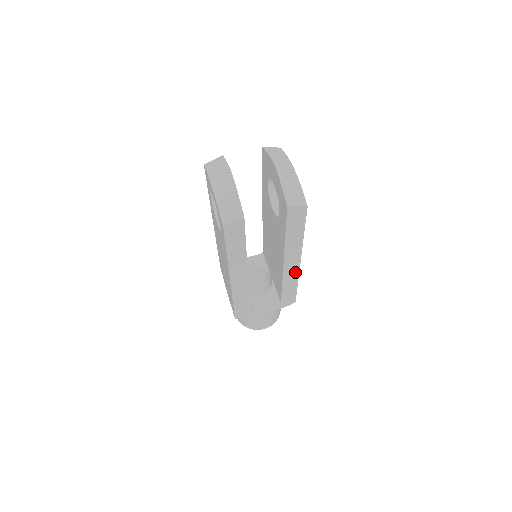
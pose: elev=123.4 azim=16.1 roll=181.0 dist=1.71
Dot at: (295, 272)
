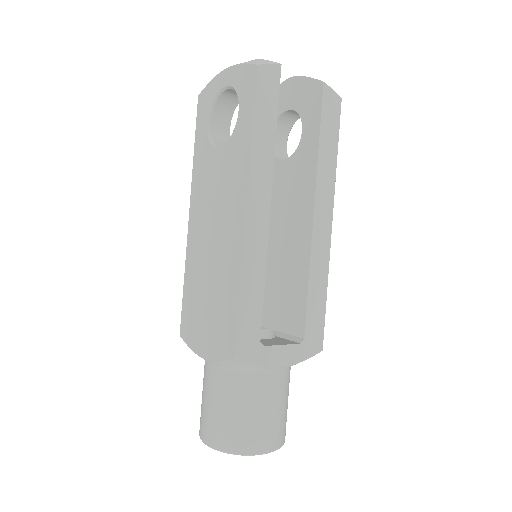
Dot at: (325, 249)
